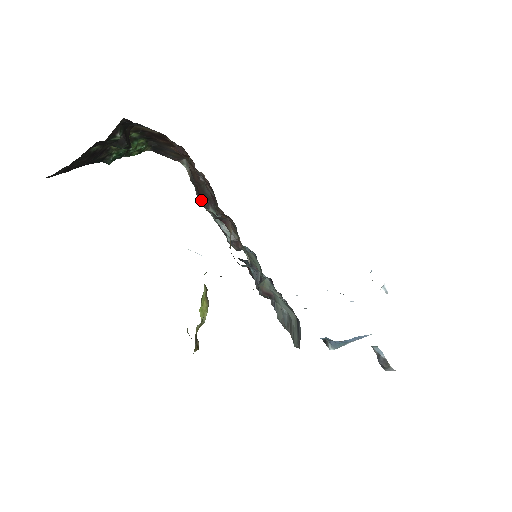
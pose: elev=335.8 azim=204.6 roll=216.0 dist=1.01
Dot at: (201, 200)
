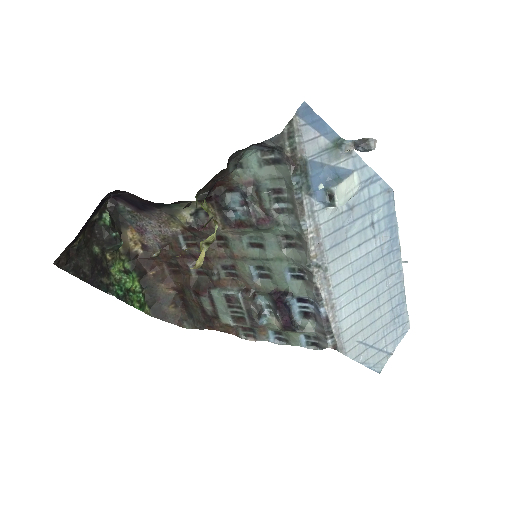
Dot at: (209, 323)
